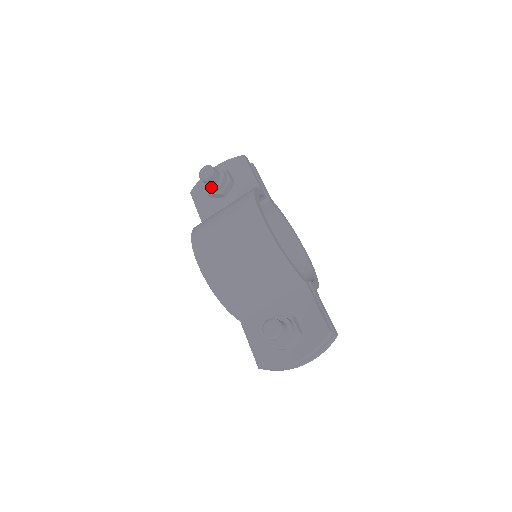
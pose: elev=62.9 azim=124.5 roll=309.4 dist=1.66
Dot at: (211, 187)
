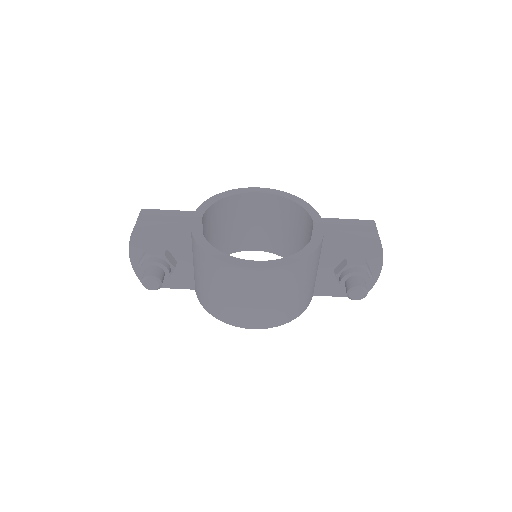
Dot at: (164, 278)
